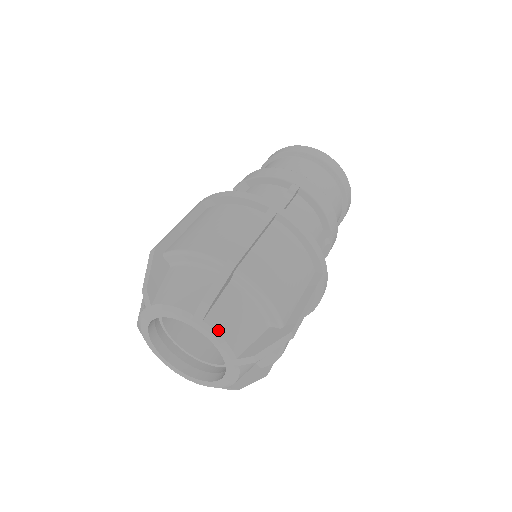
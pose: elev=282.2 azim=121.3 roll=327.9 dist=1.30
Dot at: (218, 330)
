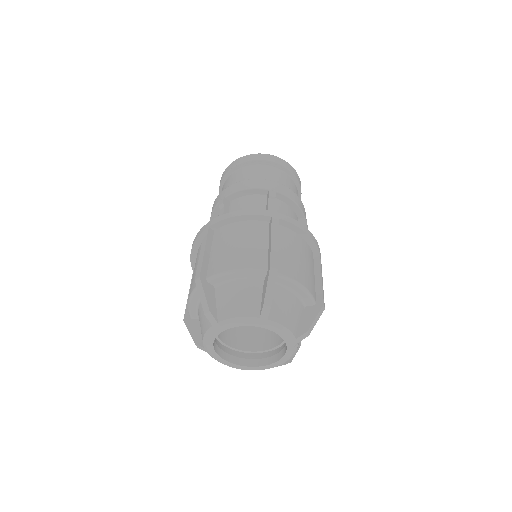
Dot at: (280, 322)
